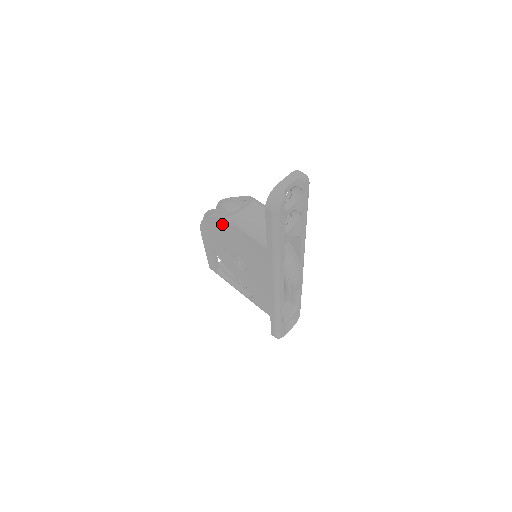
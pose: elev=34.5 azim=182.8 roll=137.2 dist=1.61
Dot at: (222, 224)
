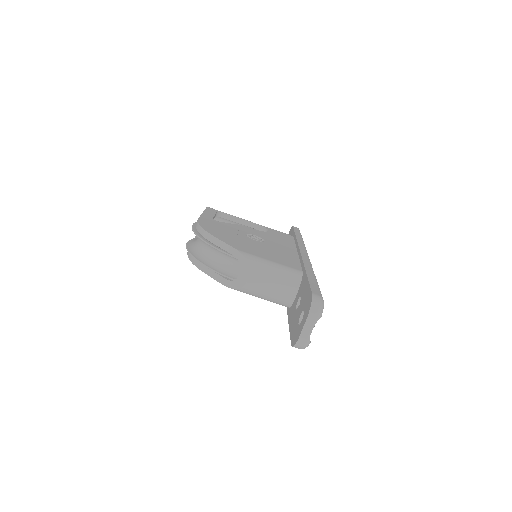
Dot at: occluded
